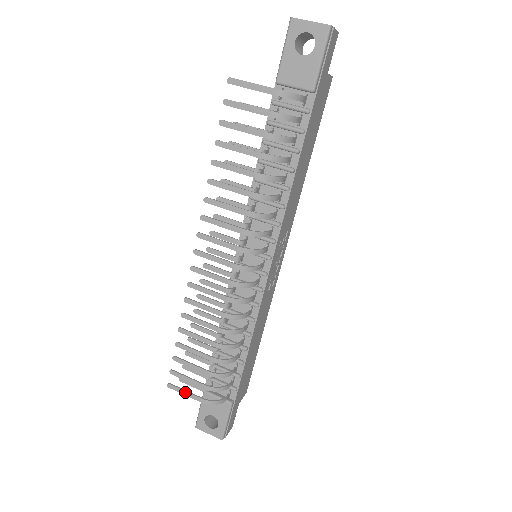
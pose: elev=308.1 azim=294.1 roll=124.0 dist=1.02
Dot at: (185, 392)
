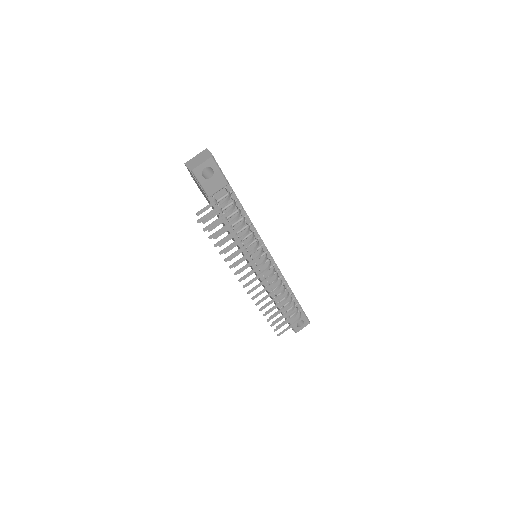
Dot at: (287, 329)
